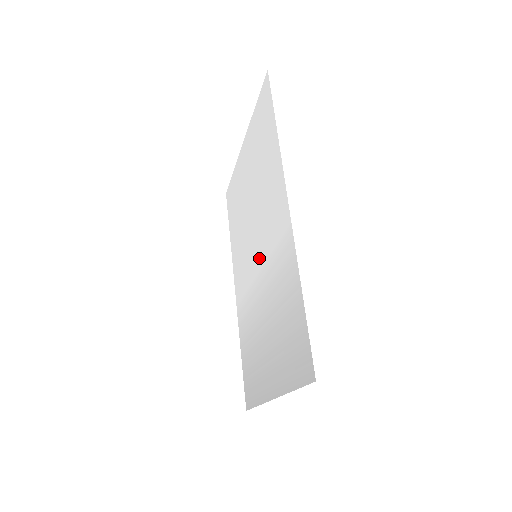
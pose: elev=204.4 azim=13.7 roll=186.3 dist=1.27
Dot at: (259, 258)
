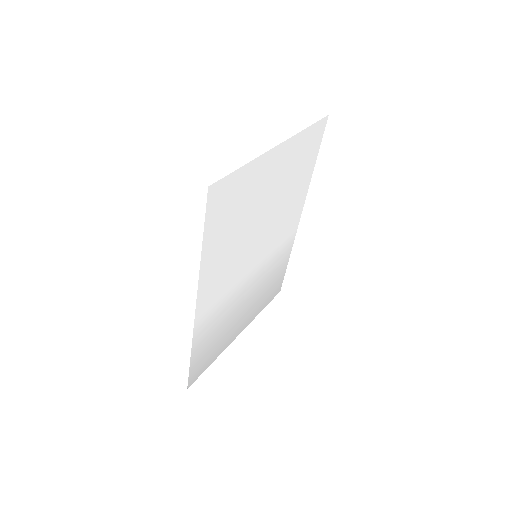
Dot at: (249, 265)
